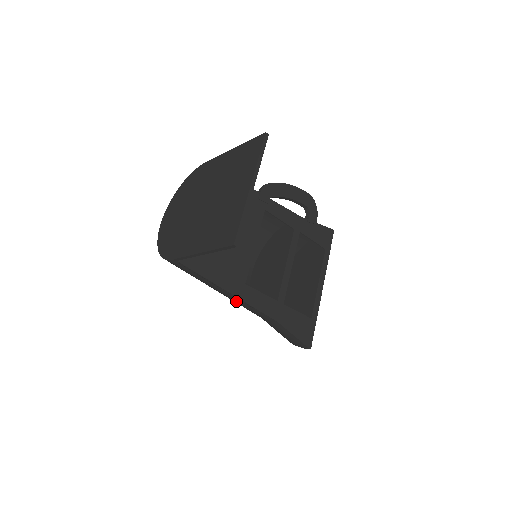
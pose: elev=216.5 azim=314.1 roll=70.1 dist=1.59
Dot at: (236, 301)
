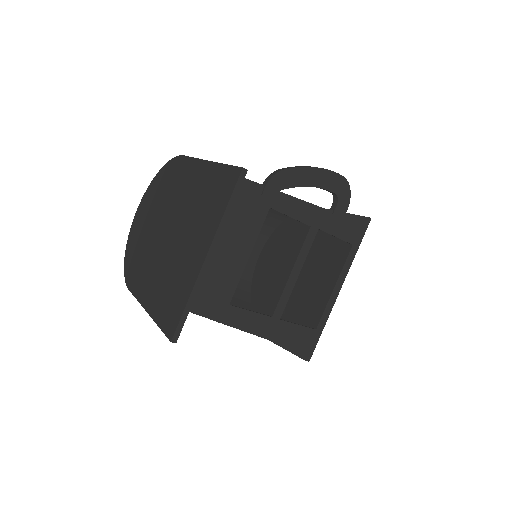
Dot at: occluded
